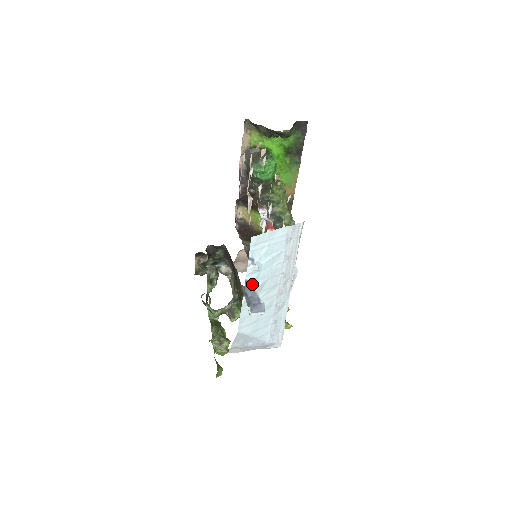
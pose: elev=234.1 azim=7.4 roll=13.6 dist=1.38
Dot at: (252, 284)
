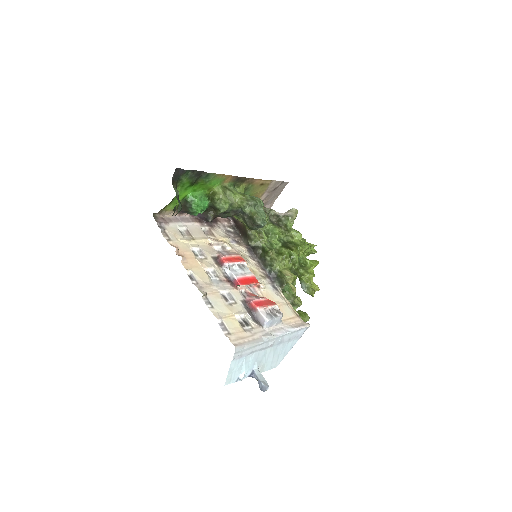
Dot at: (253, 372)
